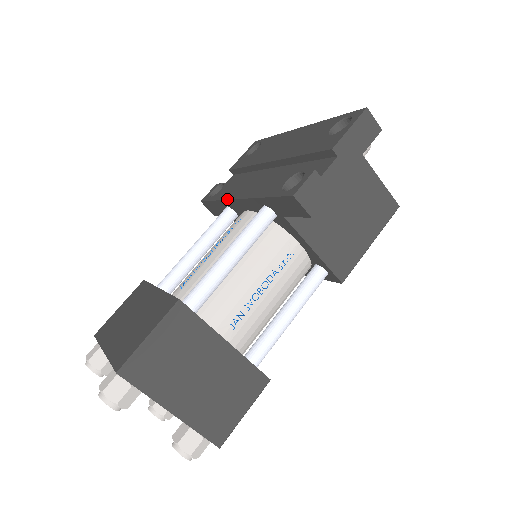
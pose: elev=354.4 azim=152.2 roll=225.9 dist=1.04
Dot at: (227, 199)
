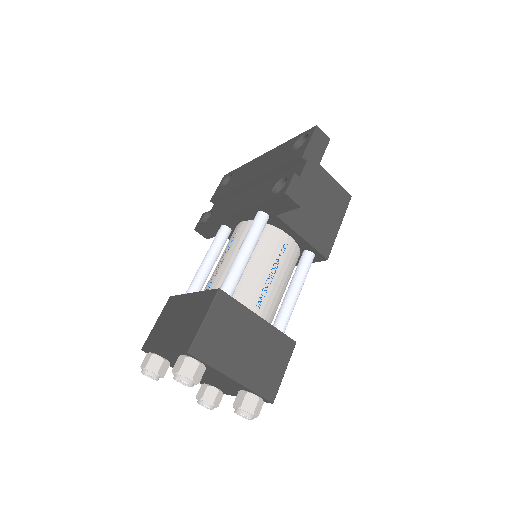
Dot at: (222, 218)
